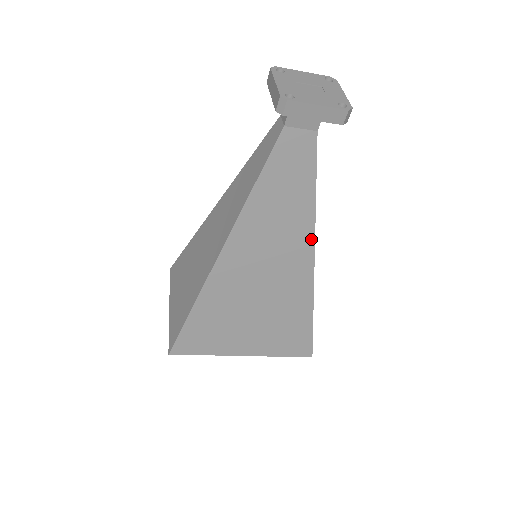
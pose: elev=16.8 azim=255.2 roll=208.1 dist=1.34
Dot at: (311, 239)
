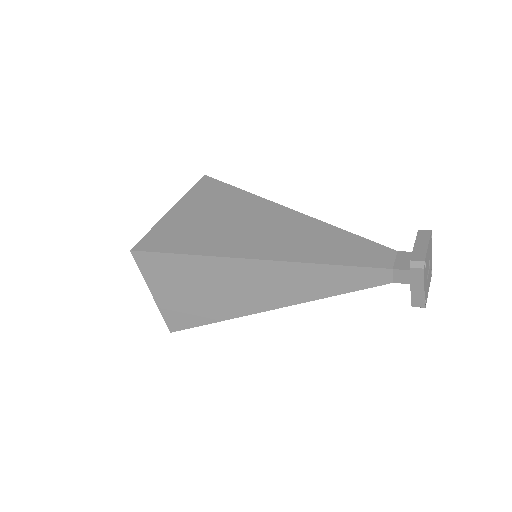
Dot at: occluded
